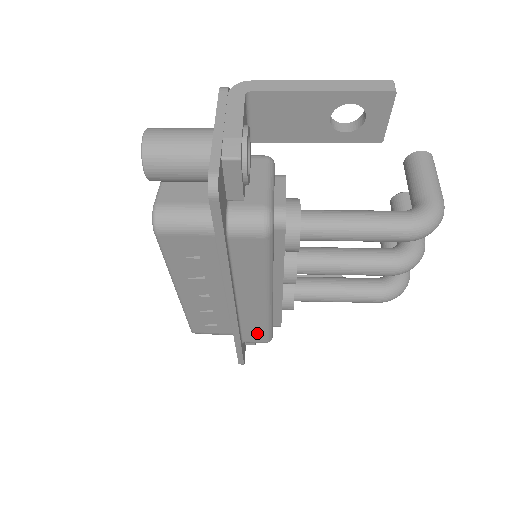
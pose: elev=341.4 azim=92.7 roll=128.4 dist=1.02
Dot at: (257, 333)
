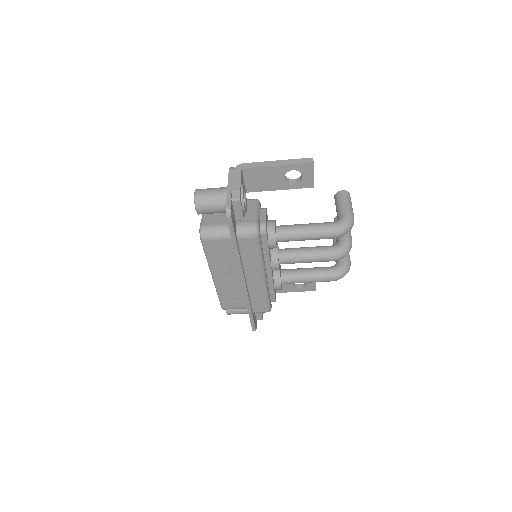
Dot at: (261, 304)
